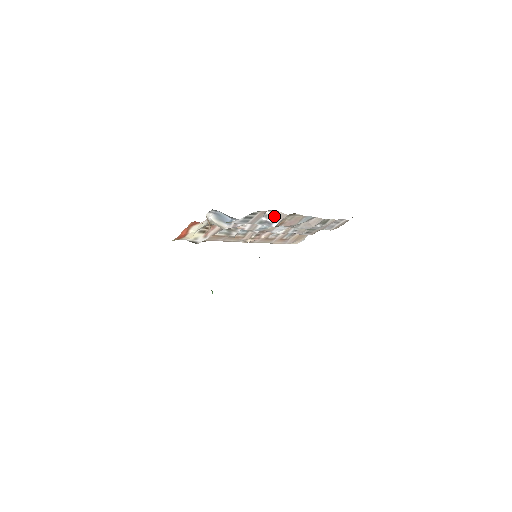
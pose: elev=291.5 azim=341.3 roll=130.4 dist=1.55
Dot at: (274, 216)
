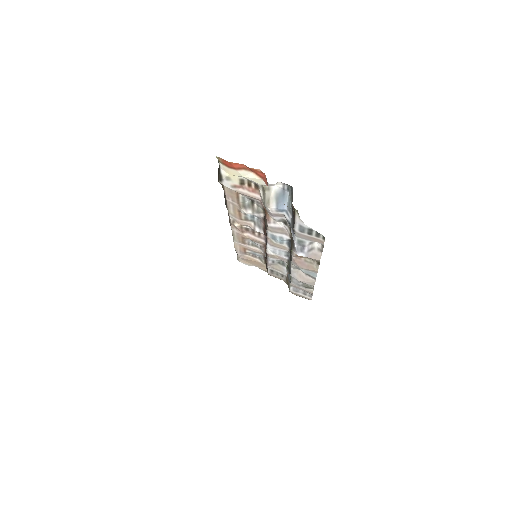
Dot at: (313, 249)
